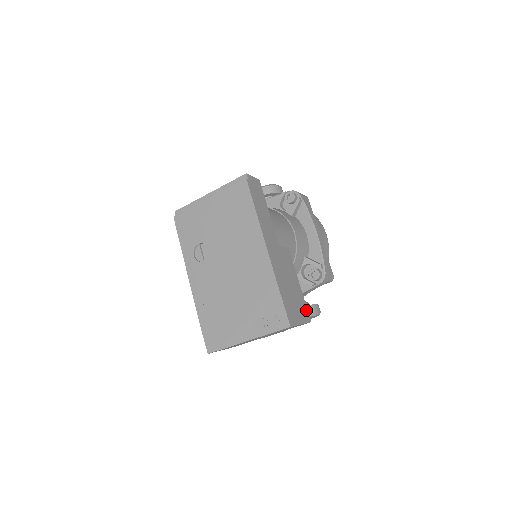
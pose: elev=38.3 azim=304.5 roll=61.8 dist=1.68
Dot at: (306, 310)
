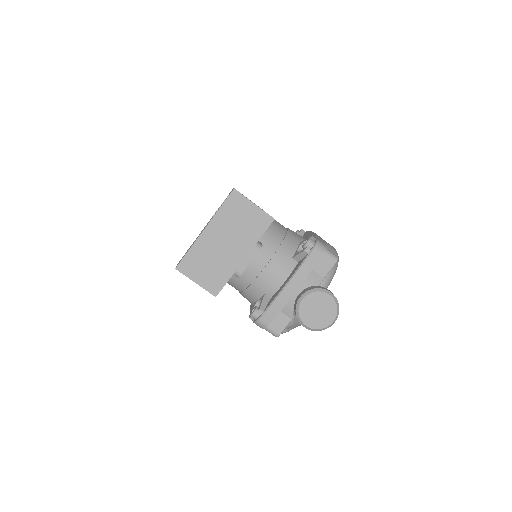
Dot at: occluded
